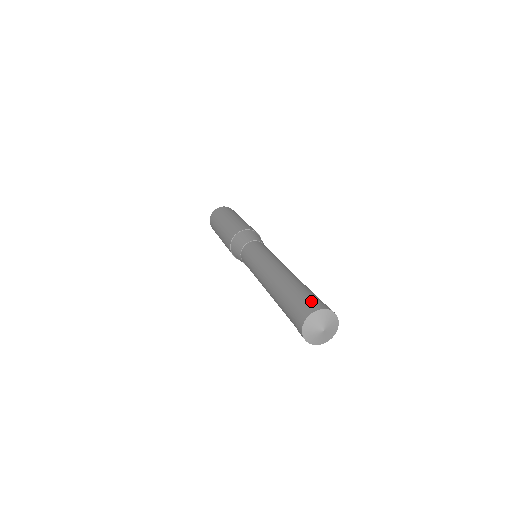
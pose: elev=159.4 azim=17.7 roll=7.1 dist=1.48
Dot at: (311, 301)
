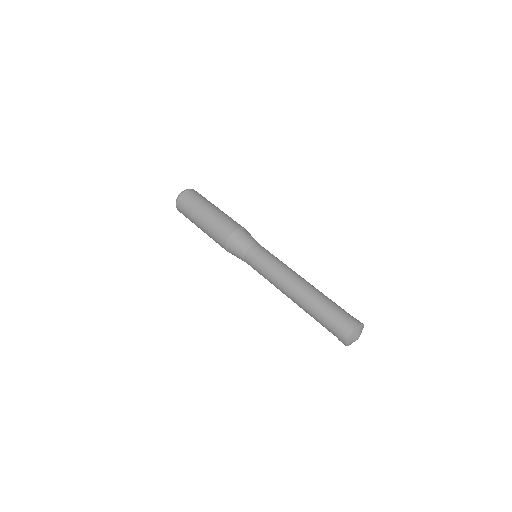
Dot at: (338, 327)
